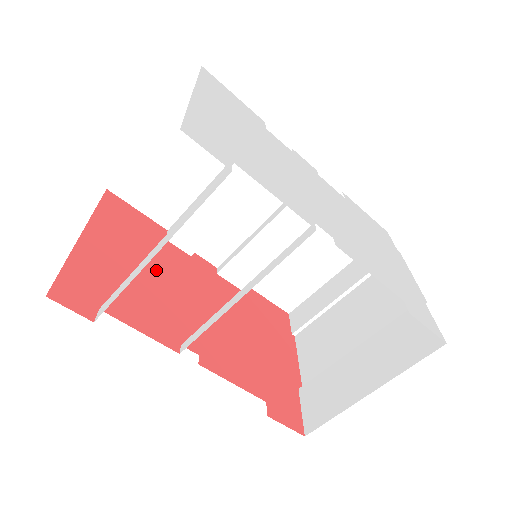
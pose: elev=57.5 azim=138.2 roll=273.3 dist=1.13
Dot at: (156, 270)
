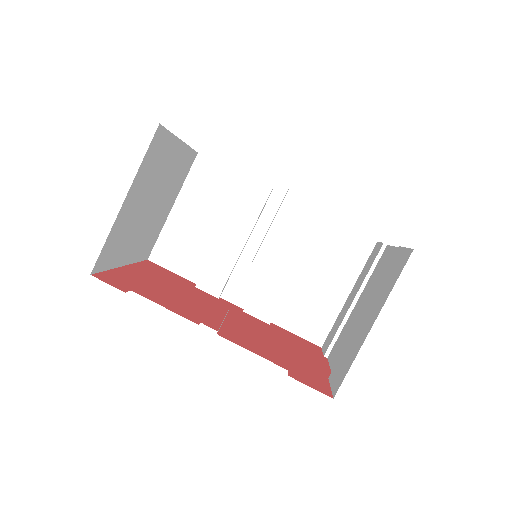
Dot at: (184, 293)
